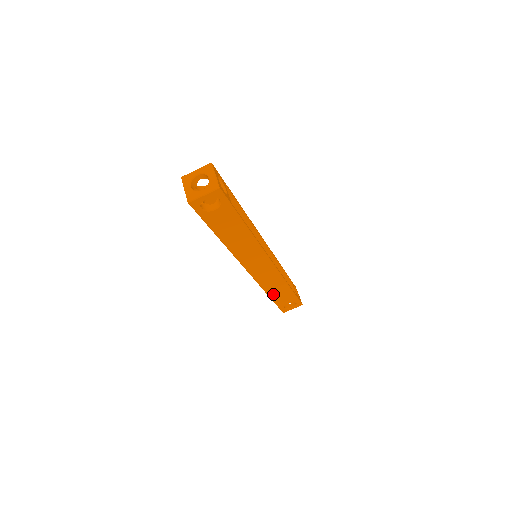
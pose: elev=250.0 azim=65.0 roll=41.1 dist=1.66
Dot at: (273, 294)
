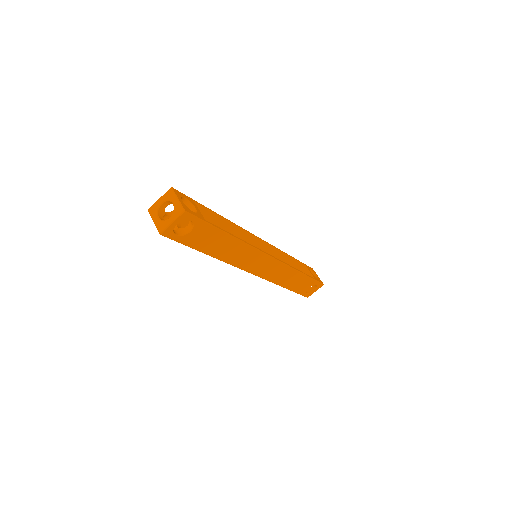
Dot at: (288, 285)
